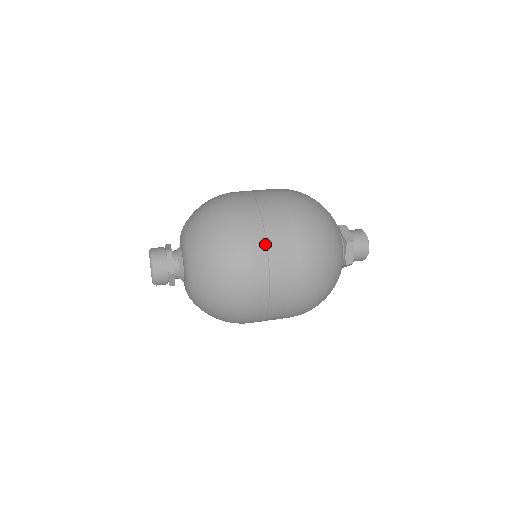
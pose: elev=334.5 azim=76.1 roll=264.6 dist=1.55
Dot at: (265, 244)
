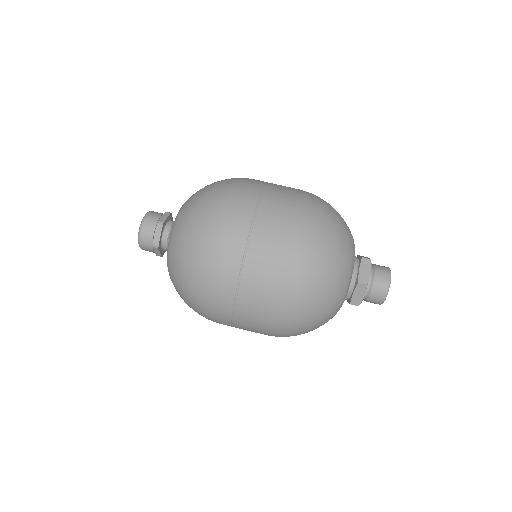
Dot at: (231, 324)
